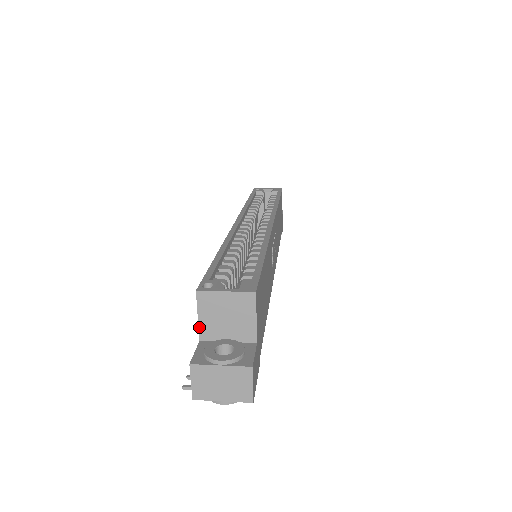
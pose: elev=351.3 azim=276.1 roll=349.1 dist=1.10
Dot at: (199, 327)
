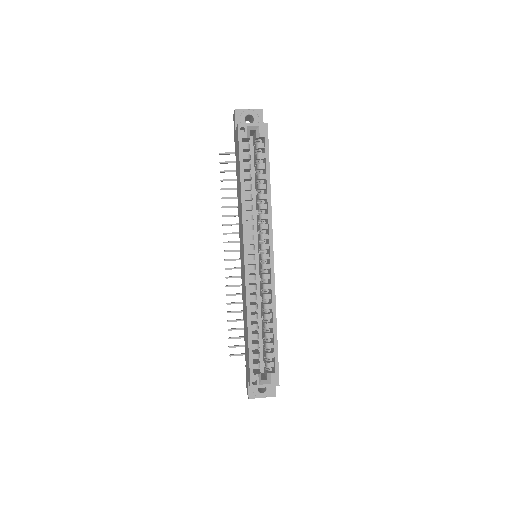
Dot at: occluded
